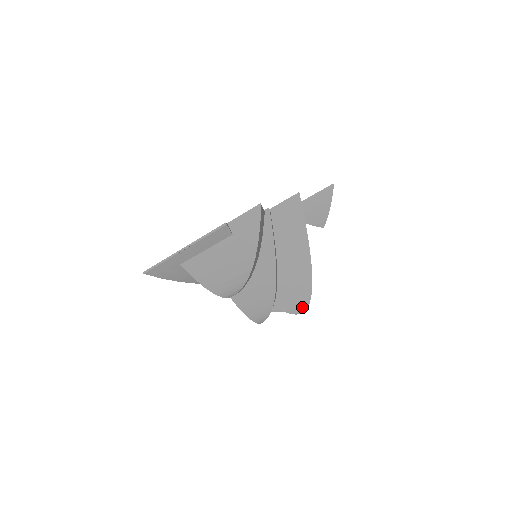
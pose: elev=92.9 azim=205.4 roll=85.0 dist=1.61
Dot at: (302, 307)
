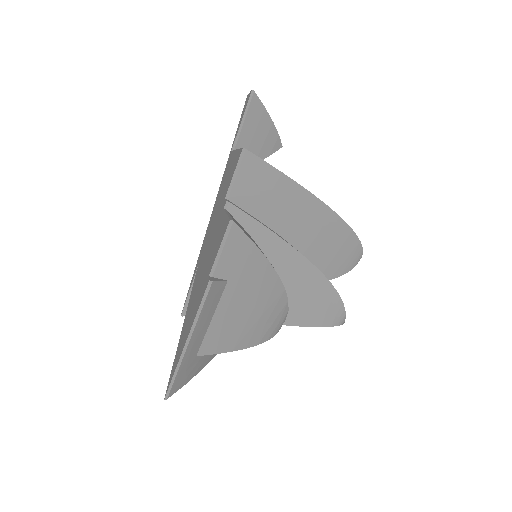
Dot at: (356, 256)
